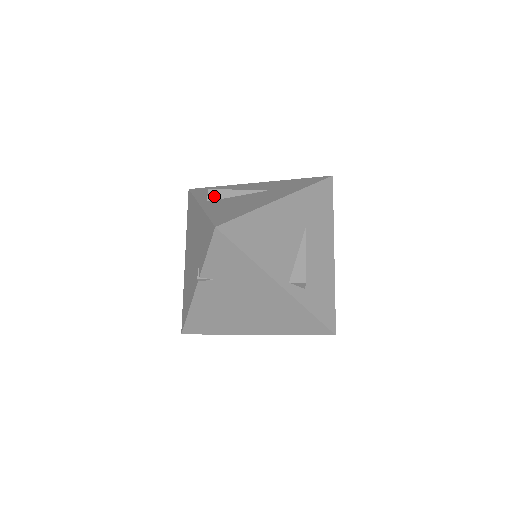
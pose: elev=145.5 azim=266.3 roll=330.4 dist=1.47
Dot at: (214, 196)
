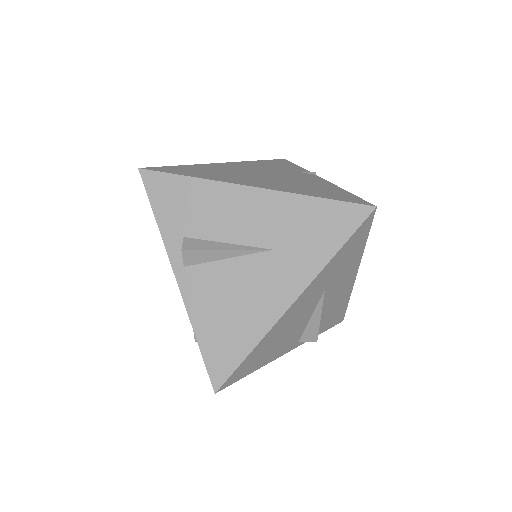
Dot at: (192, 260)
